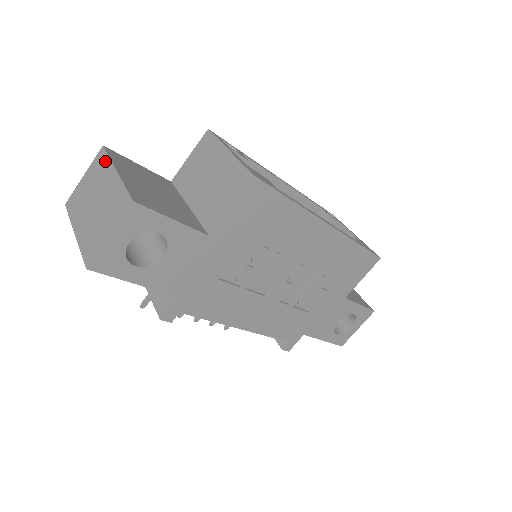
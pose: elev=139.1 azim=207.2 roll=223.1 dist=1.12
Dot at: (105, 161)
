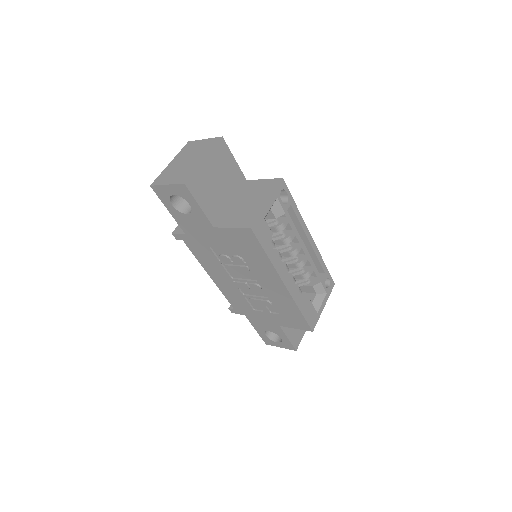
Dot at: (211, 146)
